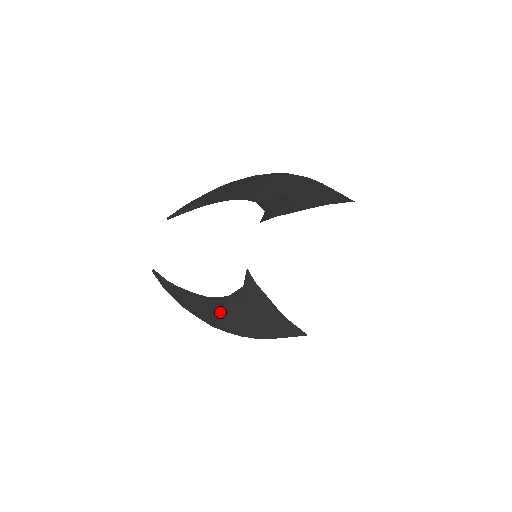
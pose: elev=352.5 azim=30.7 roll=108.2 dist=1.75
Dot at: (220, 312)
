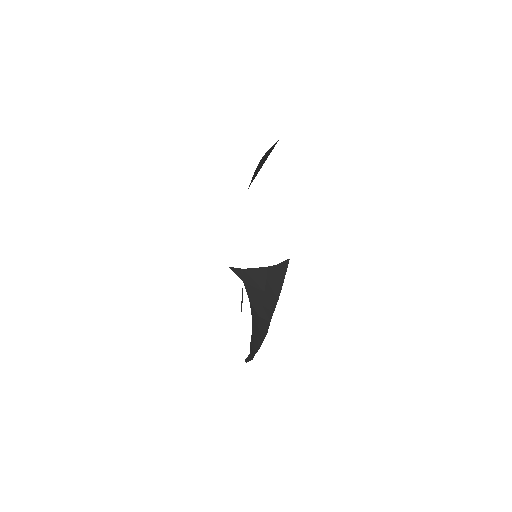
Dot at: (258, 318)
